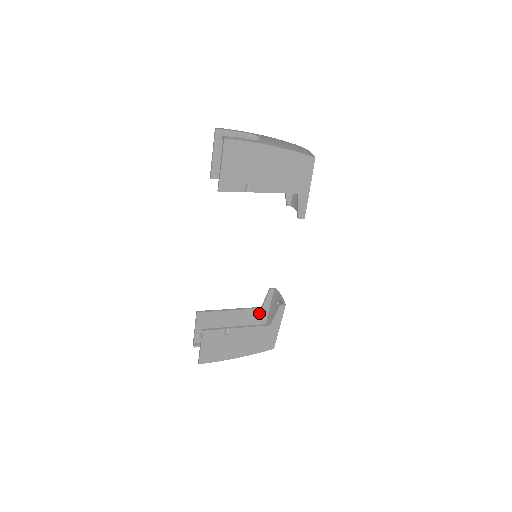
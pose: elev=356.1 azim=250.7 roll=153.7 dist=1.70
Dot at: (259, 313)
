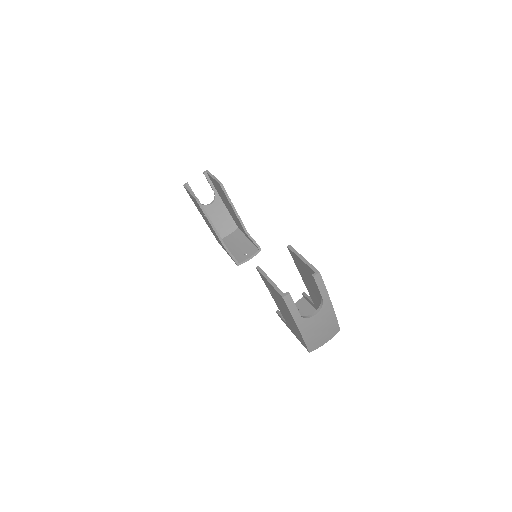
Dot at: occluded
